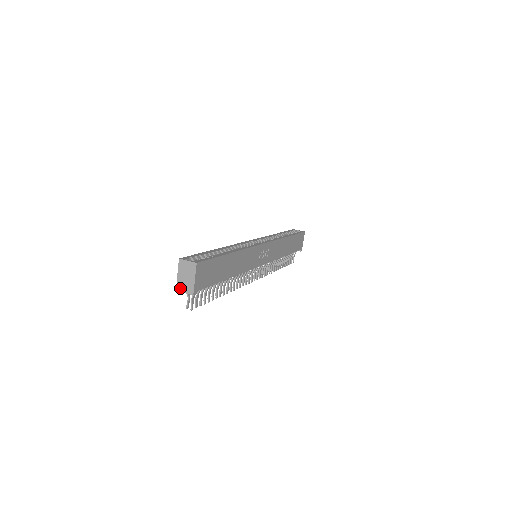
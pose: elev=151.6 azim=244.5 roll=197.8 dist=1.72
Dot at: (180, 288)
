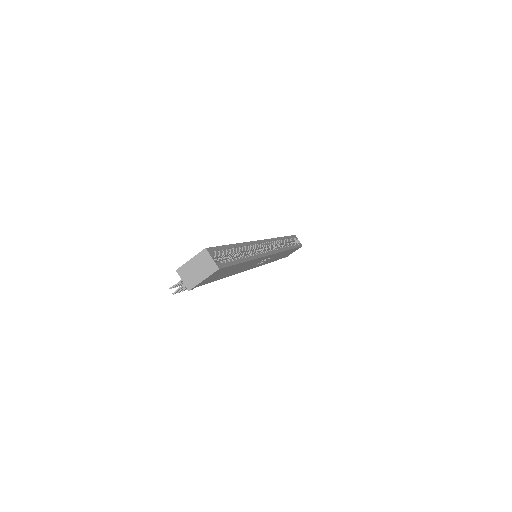
Dot at: (182, 272)
